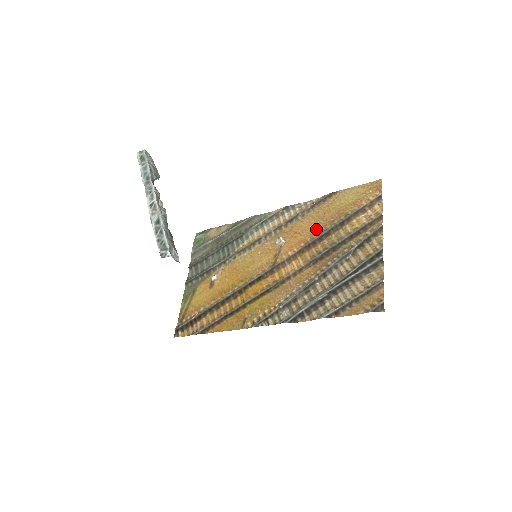
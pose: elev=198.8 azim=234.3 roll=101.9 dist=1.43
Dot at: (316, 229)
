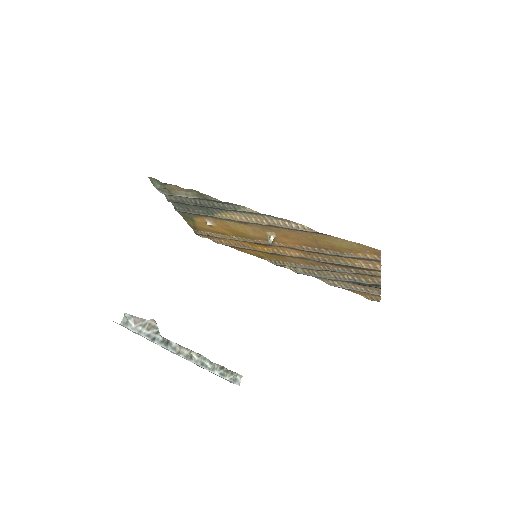
Dot at: (309, 245)
